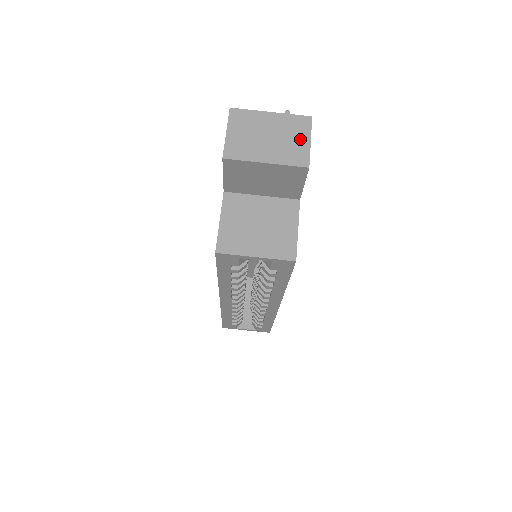
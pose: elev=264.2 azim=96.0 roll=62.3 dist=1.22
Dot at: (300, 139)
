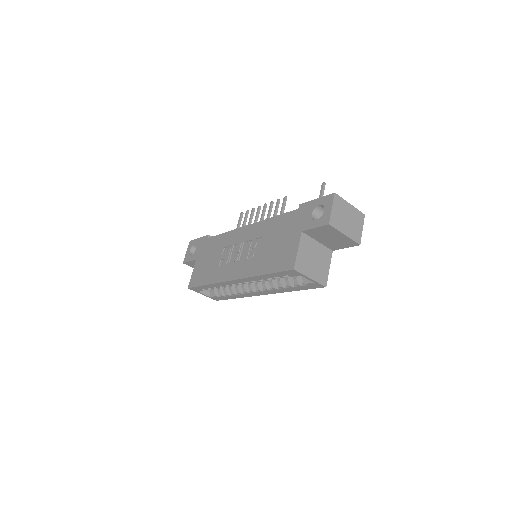
Dot at: (359, 226)
